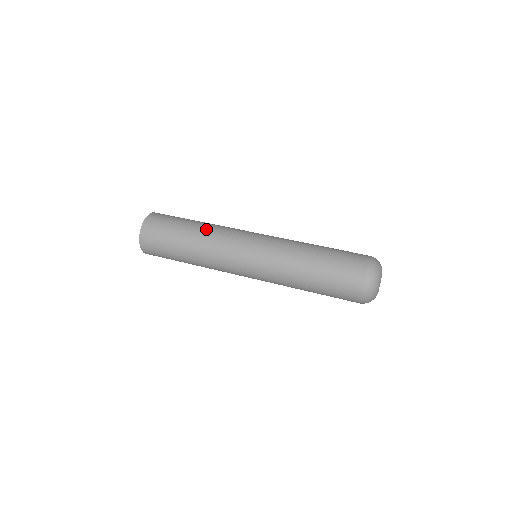
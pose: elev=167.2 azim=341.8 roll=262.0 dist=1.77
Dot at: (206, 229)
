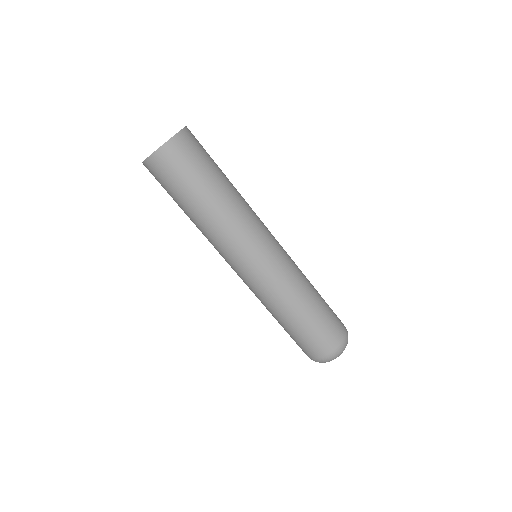
Dot at: (234, 203)
